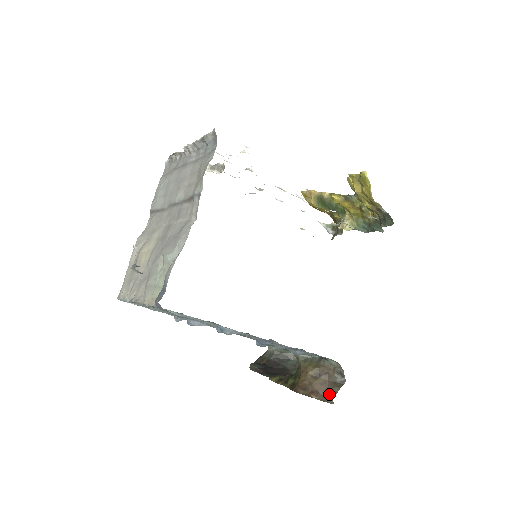
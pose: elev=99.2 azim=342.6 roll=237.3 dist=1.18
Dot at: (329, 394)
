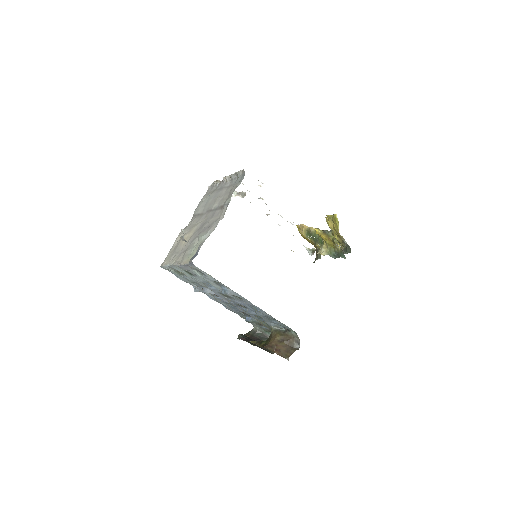
Dot at: (287, 353)
